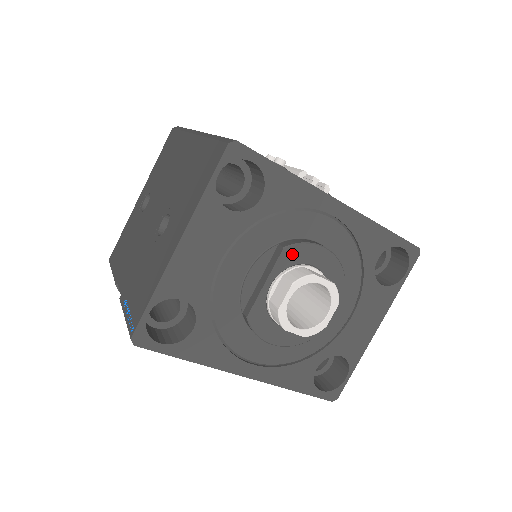
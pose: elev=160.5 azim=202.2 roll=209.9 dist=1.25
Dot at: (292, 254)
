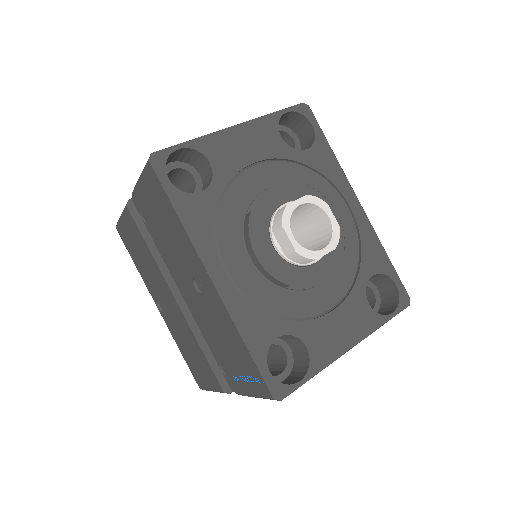
Dot at: occluded
